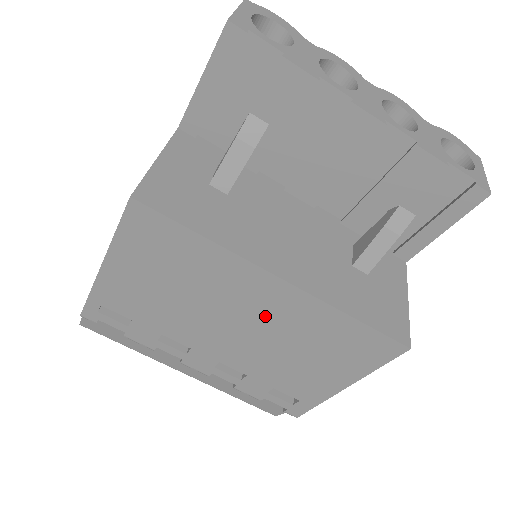
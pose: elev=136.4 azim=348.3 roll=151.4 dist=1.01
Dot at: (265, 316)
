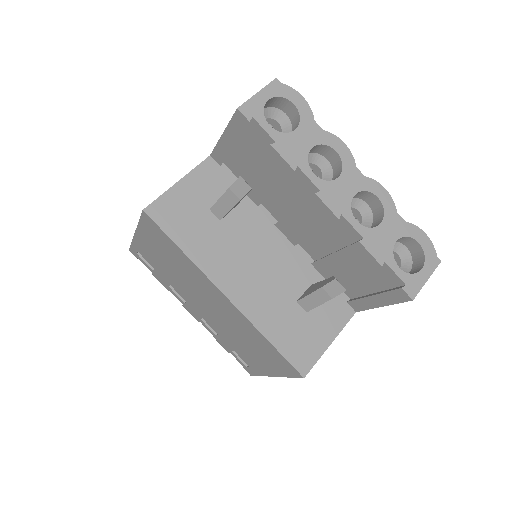
Dot at: (221, 310)
